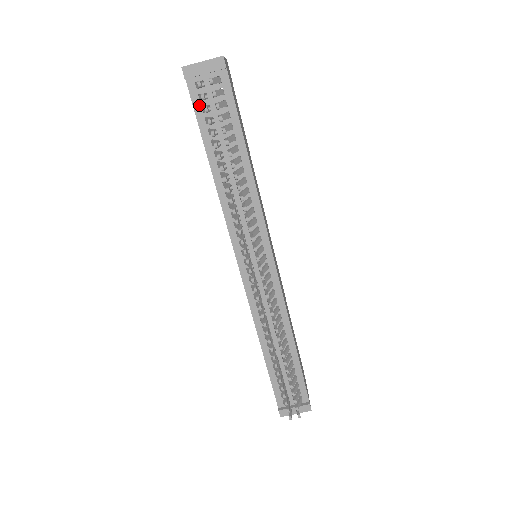
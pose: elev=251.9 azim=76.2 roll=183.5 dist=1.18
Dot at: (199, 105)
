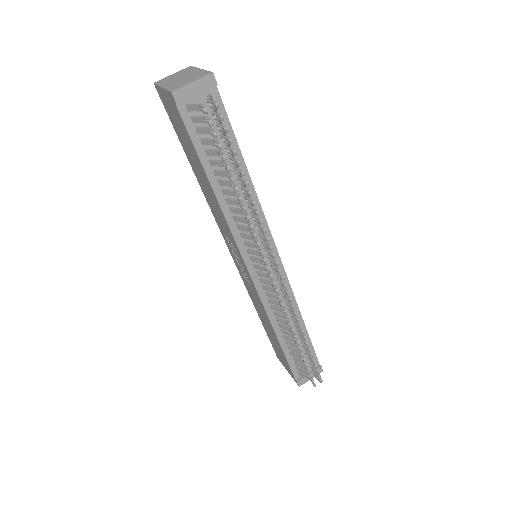
Dot at: (193, 127)
